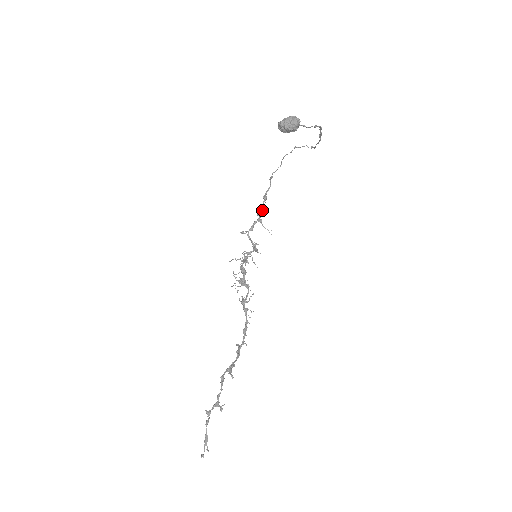
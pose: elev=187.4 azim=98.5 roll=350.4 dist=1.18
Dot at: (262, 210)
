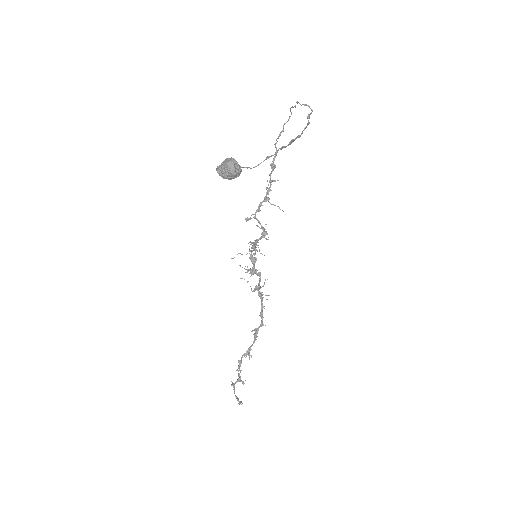
Dot at: occluded
